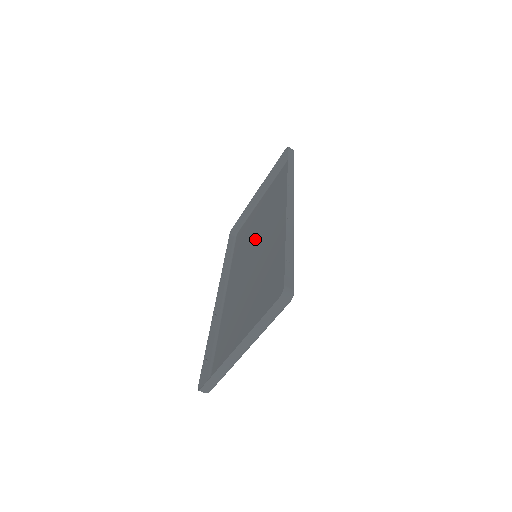
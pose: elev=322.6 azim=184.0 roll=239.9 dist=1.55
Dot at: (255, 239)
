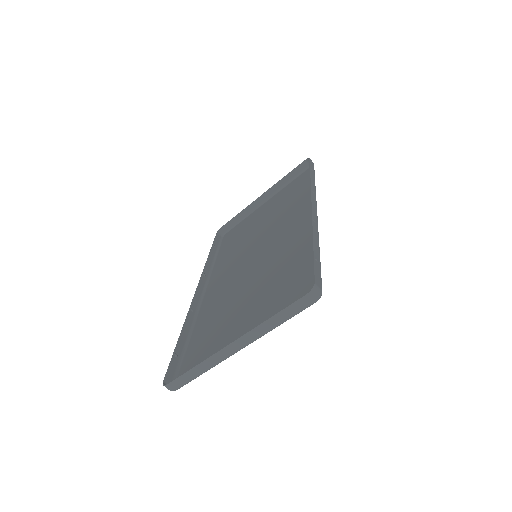
Dot at: (254, 240)
